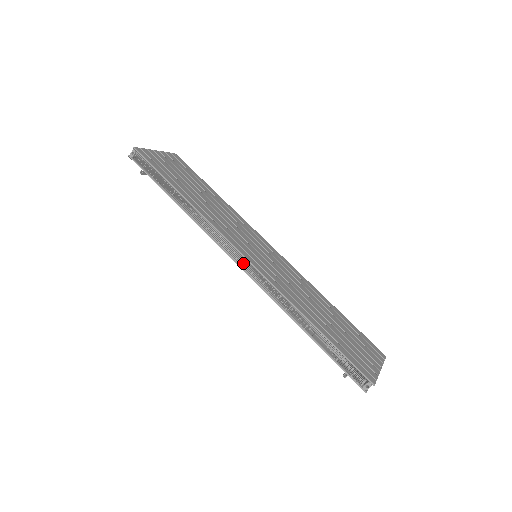
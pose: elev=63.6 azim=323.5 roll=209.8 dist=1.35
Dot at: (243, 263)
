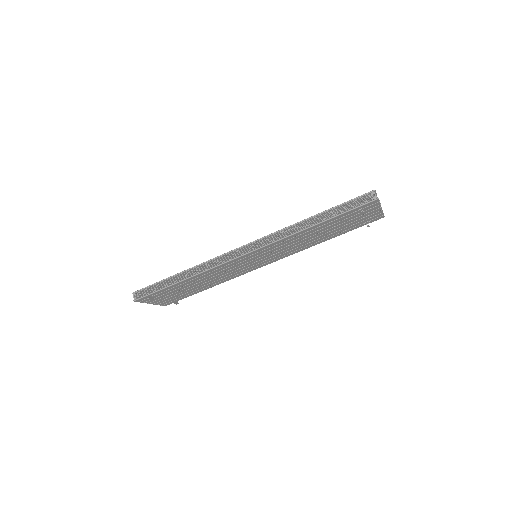
Dot at: (248, 251)
